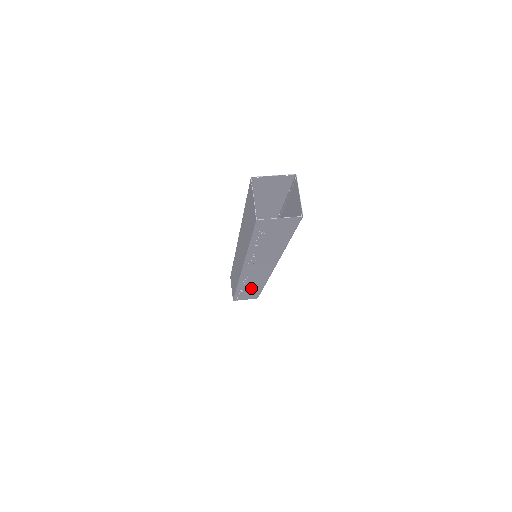
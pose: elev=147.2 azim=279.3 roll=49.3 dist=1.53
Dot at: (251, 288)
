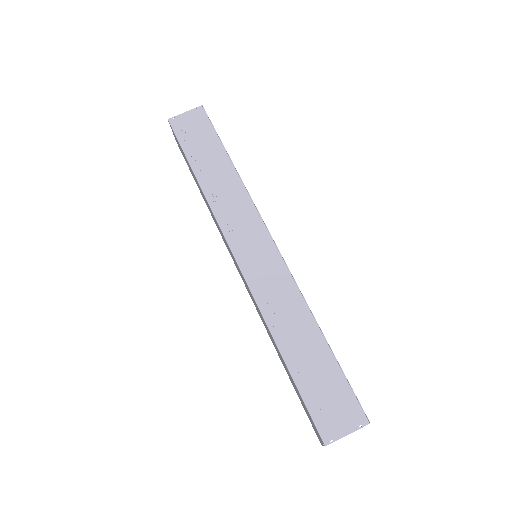
Dot at: occluded
